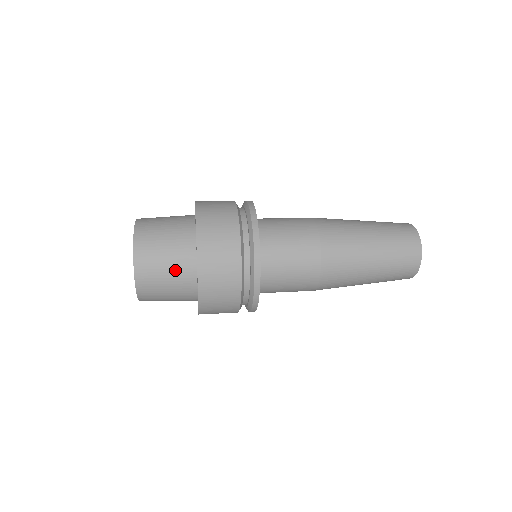
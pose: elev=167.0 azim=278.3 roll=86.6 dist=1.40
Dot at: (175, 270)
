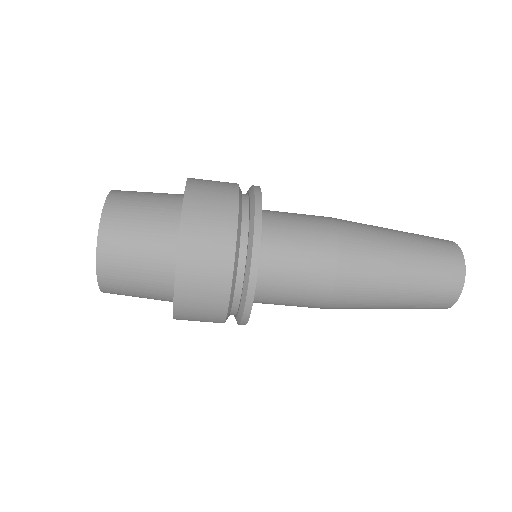
Dot at: occluded
